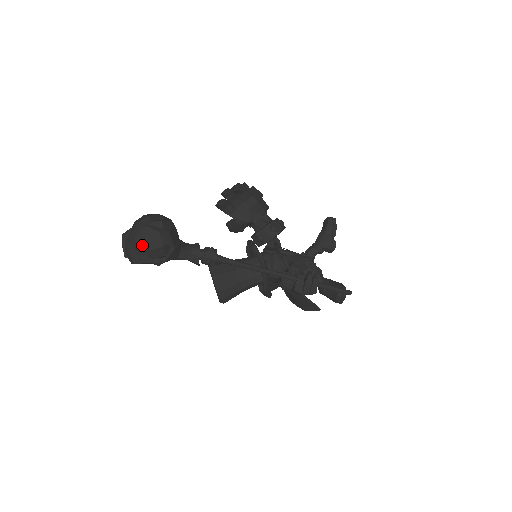
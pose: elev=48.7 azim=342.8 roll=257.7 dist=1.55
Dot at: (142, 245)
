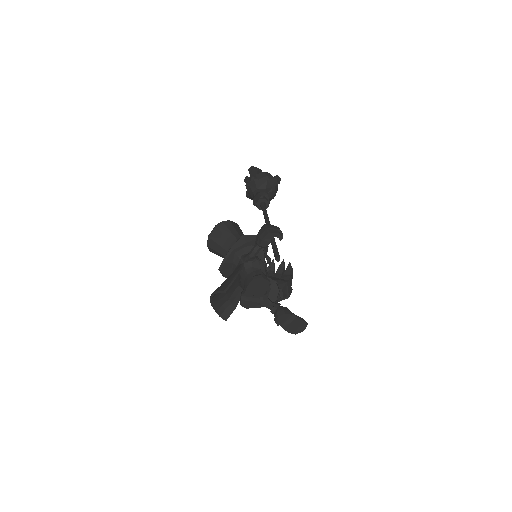
Dot at: occluded
